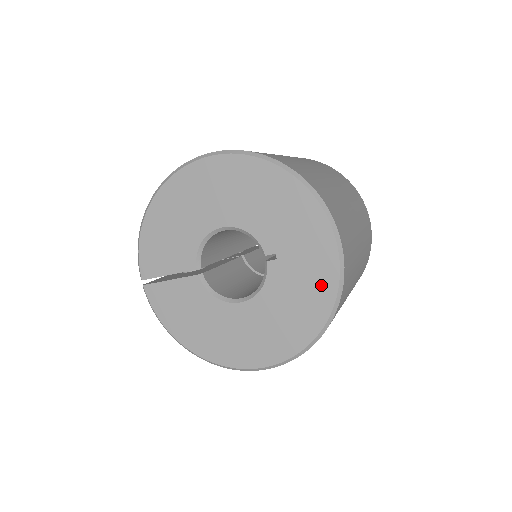
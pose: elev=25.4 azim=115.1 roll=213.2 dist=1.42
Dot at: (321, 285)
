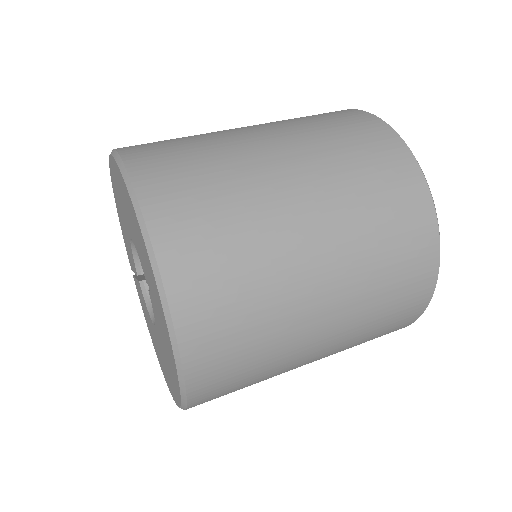
Dot at: (168, 341)
